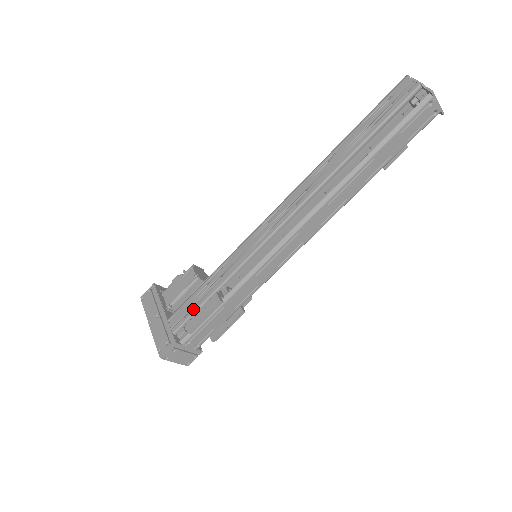
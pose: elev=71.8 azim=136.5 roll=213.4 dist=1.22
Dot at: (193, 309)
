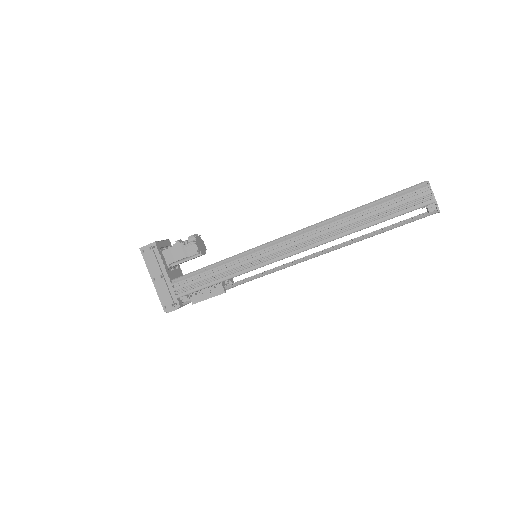
Dot at: (198, 287)
